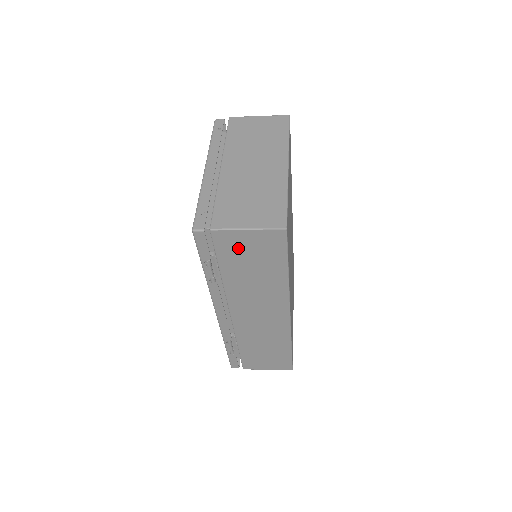
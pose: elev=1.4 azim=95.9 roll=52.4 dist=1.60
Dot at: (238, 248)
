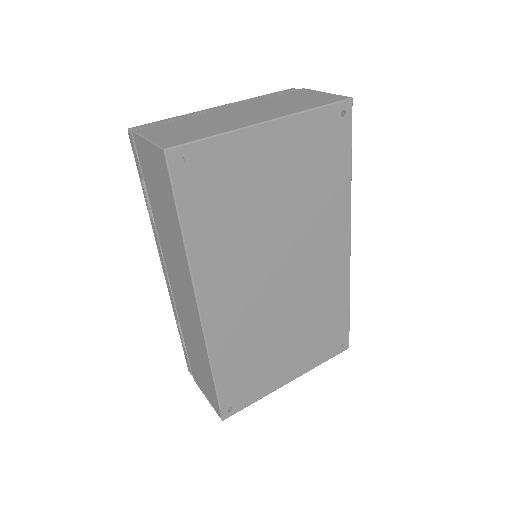
Dot at: (149, 168)
